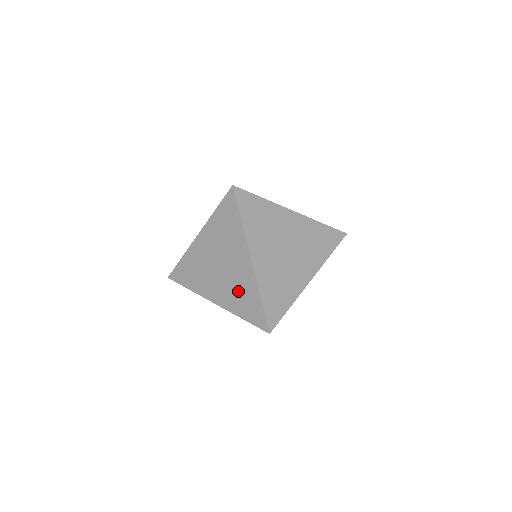
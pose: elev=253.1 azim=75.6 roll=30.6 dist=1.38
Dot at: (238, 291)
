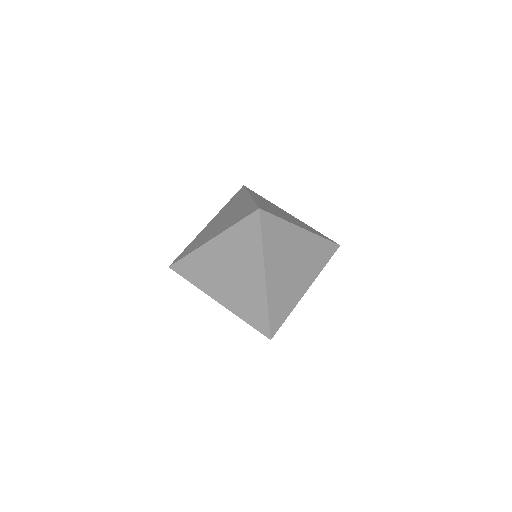
Dot at: (235, 215)
